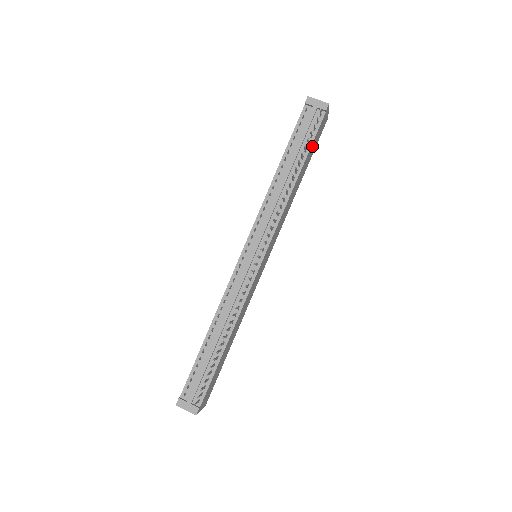
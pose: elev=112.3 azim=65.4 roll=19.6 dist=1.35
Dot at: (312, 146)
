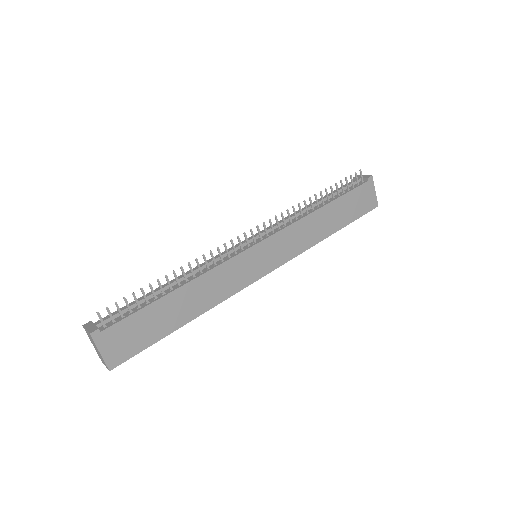
Dot at: (348, 200)
